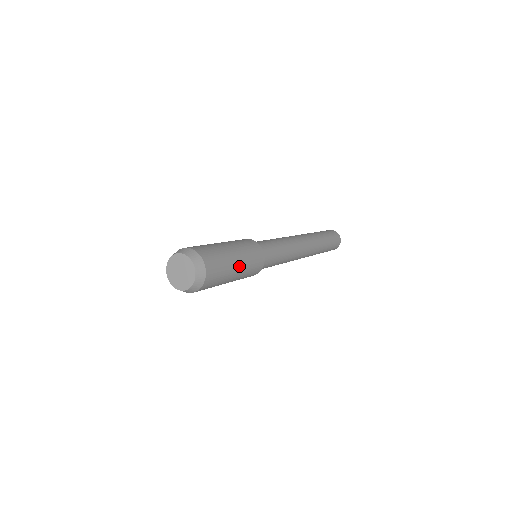
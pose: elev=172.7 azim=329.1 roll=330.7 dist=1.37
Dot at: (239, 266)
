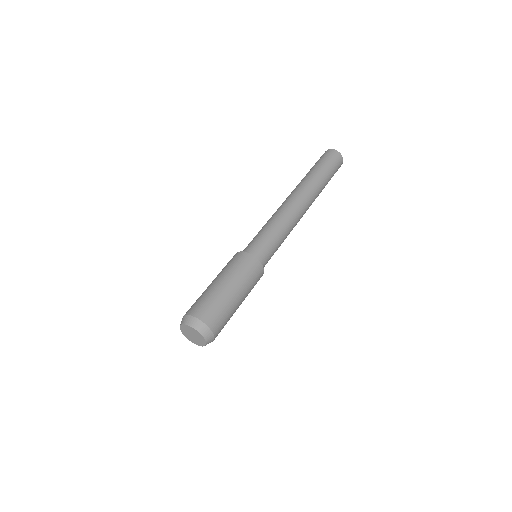
Dot at: (235, 290)
